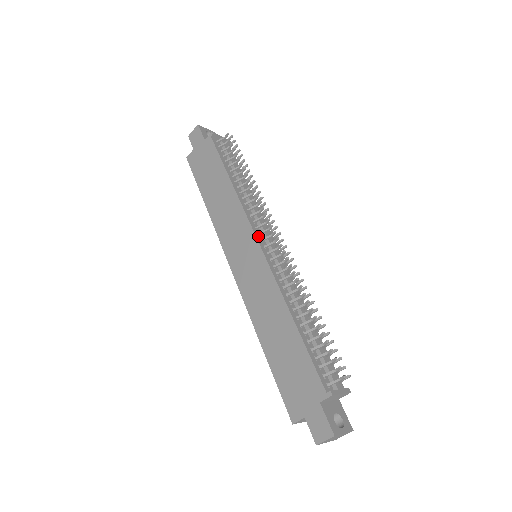
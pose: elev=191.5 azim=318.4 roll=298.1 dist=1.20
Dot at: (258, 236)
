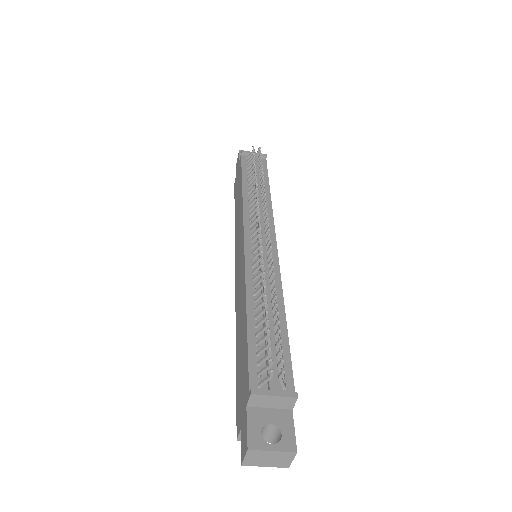
Dot at: (248, 232)
